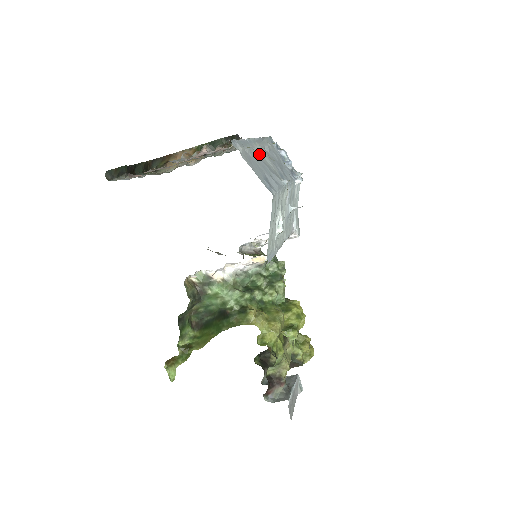
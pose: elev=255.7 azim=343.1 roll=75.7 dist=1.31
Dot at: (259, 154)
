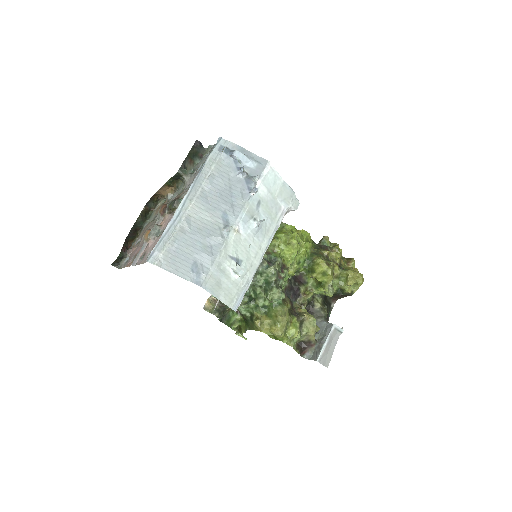
Dot at: (191, 220)
